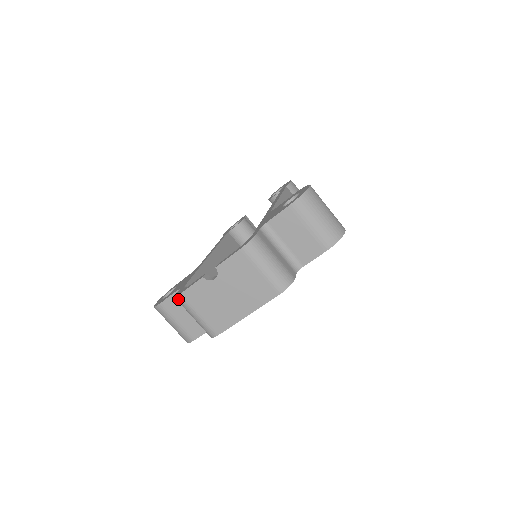
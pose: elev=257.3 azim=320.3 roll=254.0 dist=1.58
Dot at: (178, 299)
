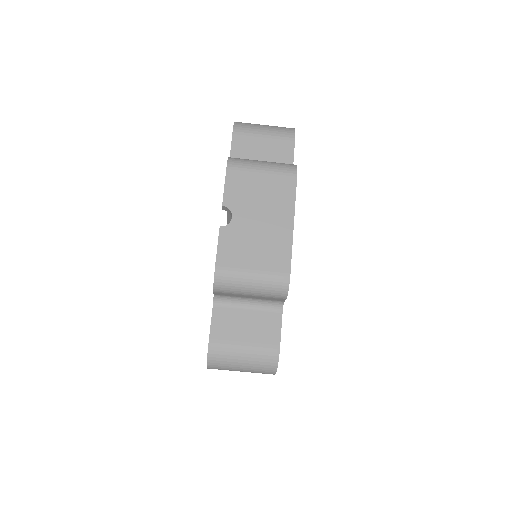
Dot at: (218, 278)
